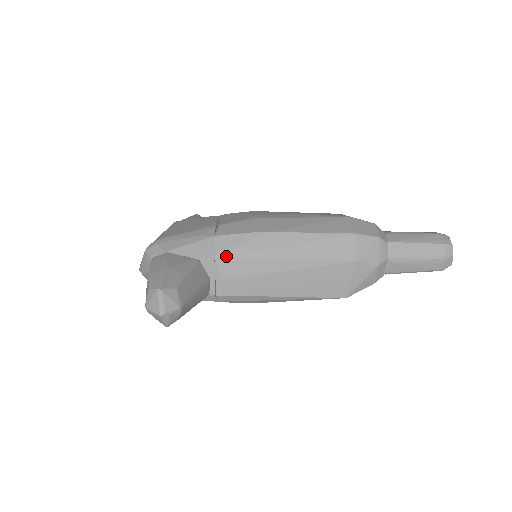
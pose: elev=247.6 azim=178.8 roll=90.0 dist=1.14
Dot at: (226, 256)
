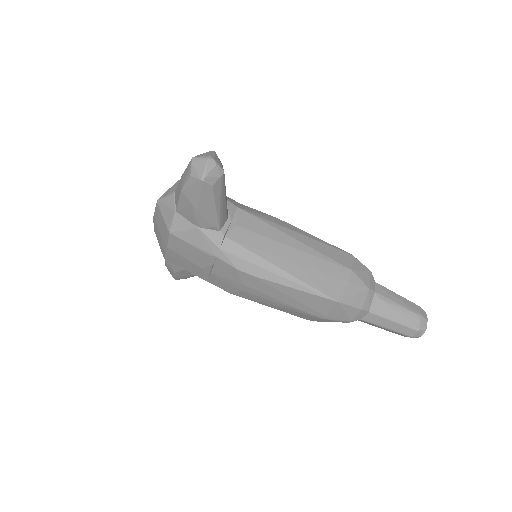
Dot at: (247, 212)
